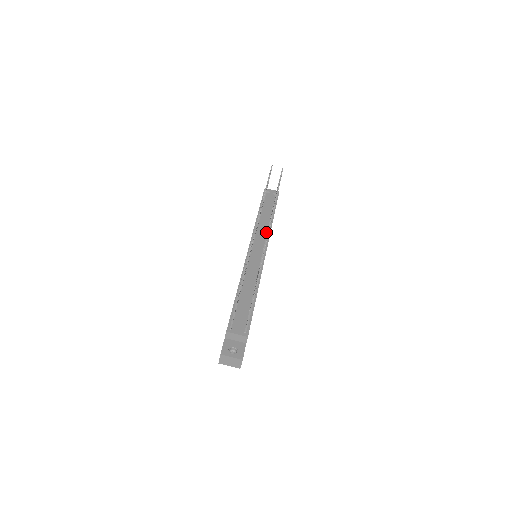
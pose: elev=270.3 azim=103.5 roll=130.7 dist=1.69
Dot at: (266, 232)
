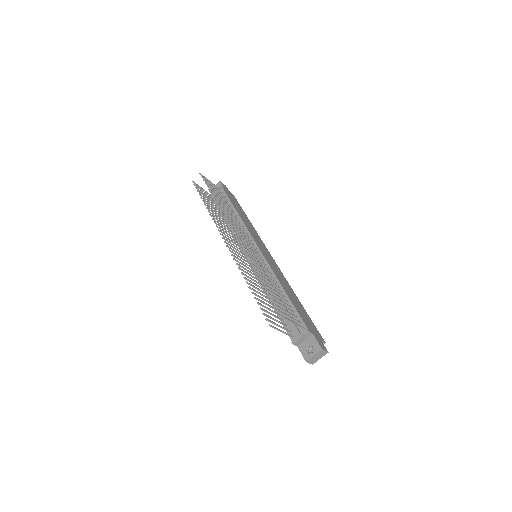
Dot at: occluded
